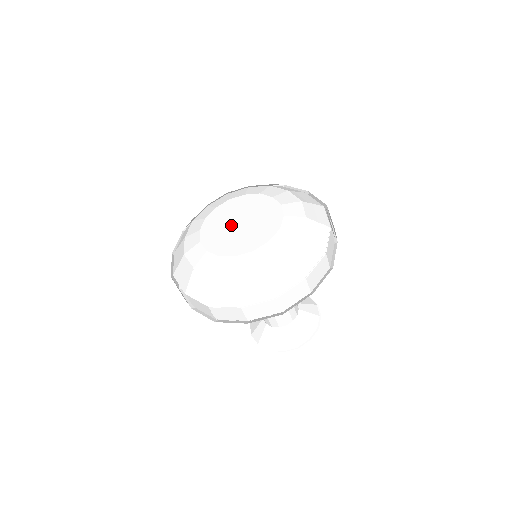
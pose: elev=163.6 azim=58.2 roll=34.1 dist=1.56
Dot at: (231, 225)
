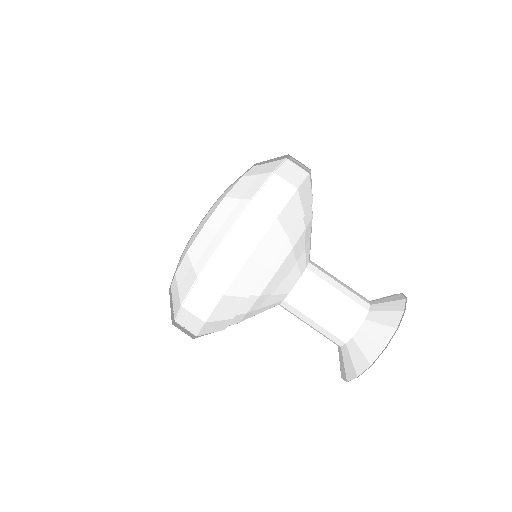
Dot at: occluded
